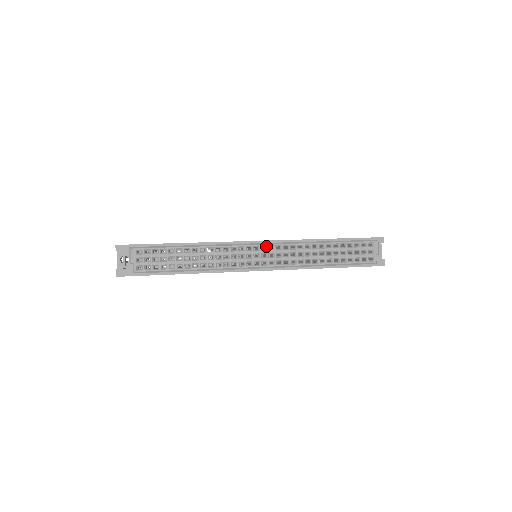
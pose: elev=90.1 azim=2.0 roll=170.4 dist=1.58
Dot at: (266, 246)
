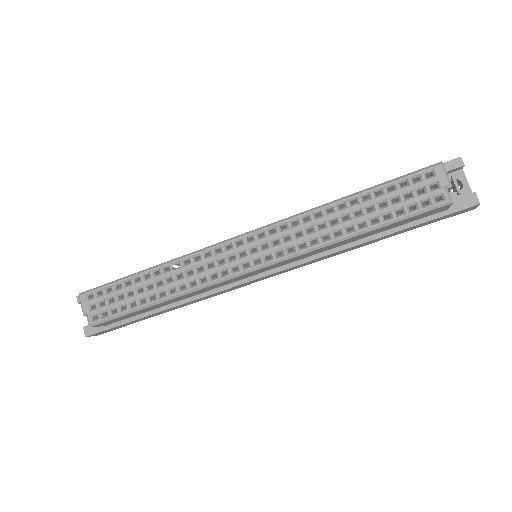
Dot at: (252, 235)
